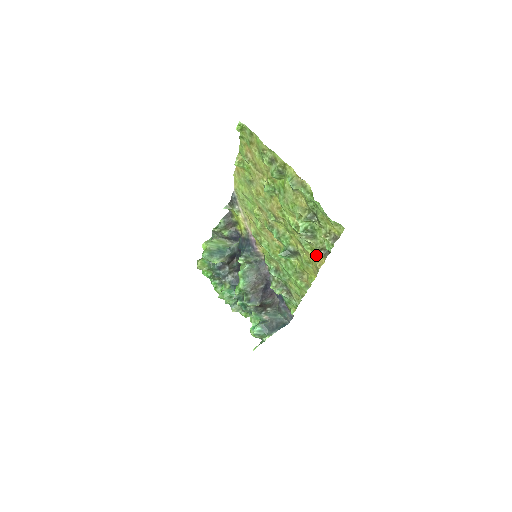
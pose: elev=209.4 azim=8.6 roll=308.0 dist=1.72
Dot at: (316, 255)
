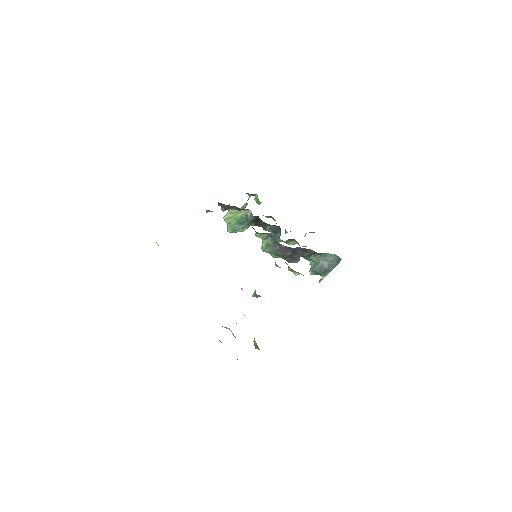
Dot at: (255, 348)
